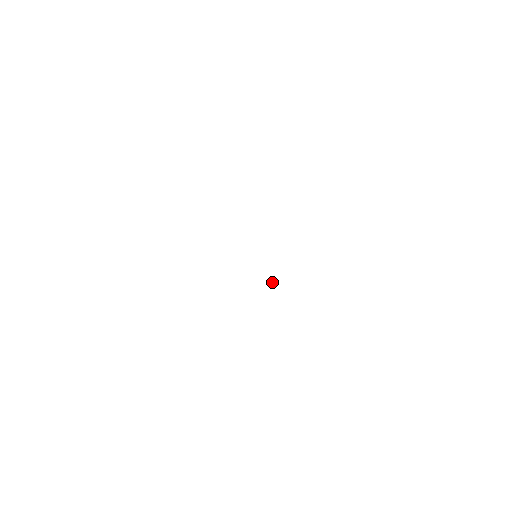
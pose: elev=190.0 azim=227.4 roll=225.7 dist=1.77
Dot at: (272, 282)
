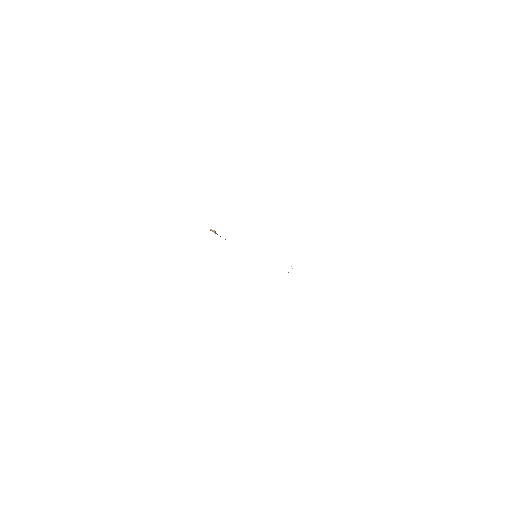
Dot at: occluded
